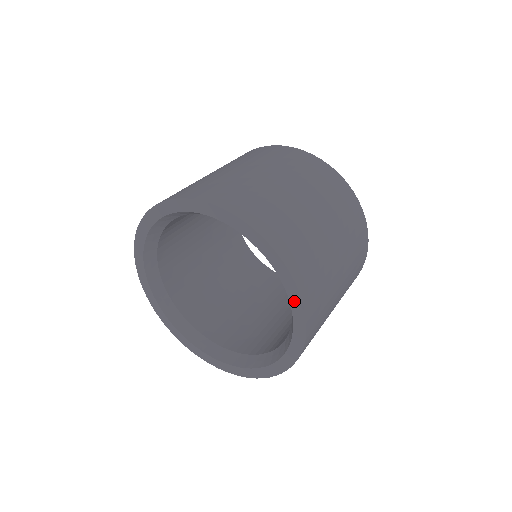
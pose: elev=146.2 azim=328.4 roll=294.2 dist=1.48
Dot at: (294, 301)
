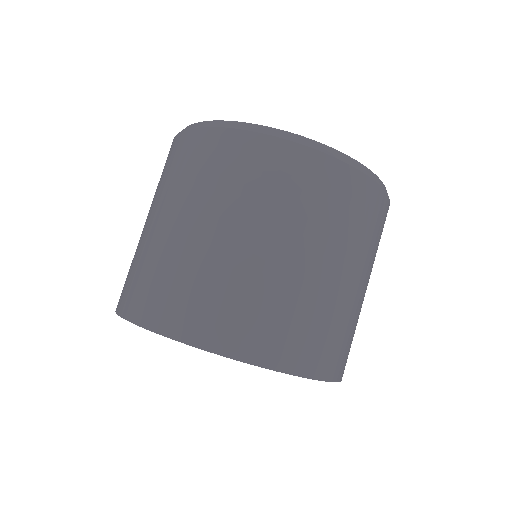
Dot at: occluded
